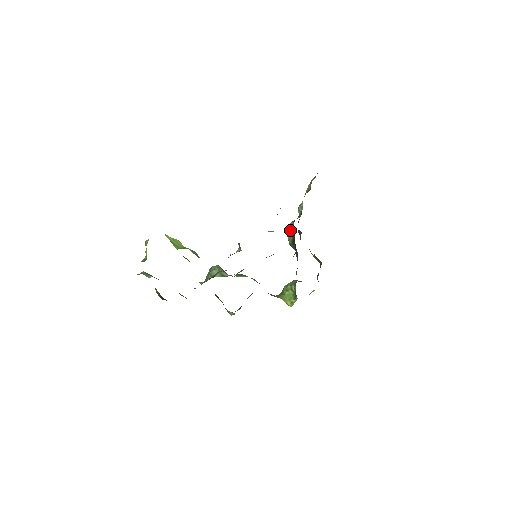
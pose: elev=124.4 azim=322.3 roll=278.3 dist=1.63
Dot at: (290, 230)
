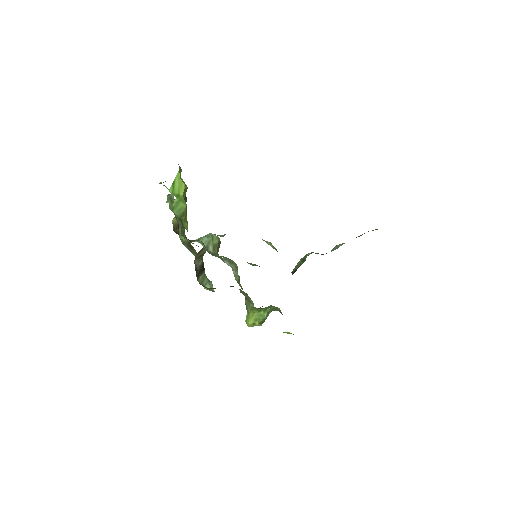
Dot at: (303, 259)
